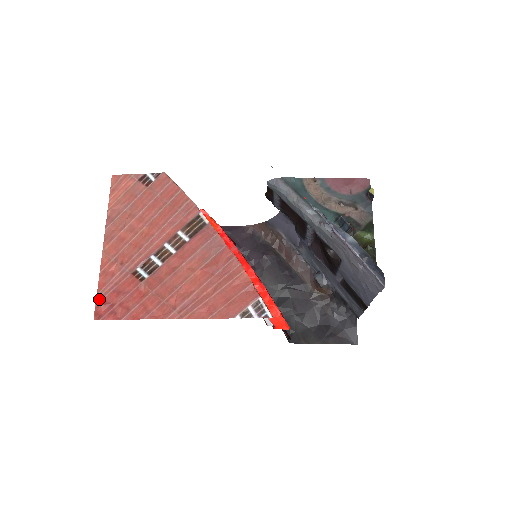
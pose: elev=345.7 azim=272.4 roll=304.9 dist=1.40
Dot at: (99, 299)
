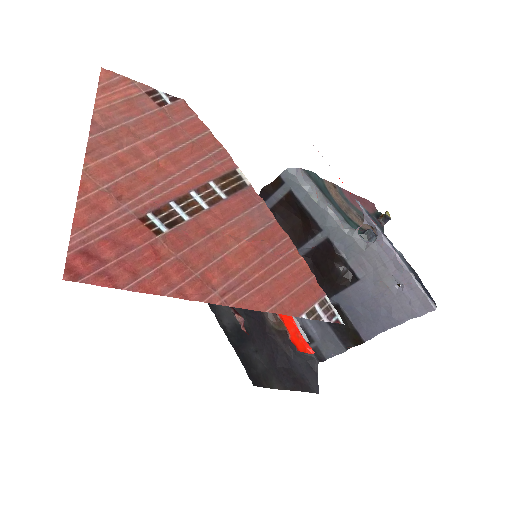
Dot at: (75, 245)
